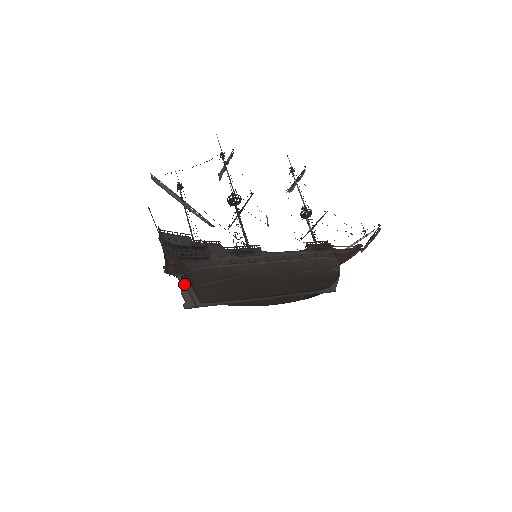
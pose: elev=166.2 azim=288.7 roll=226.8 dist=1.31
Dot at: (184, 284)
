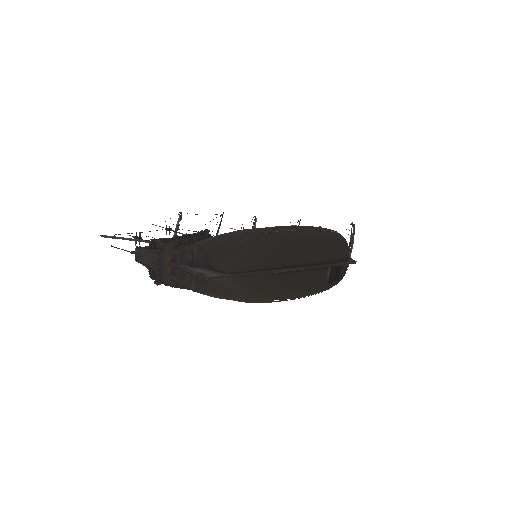
Dot at: (194, 268)
